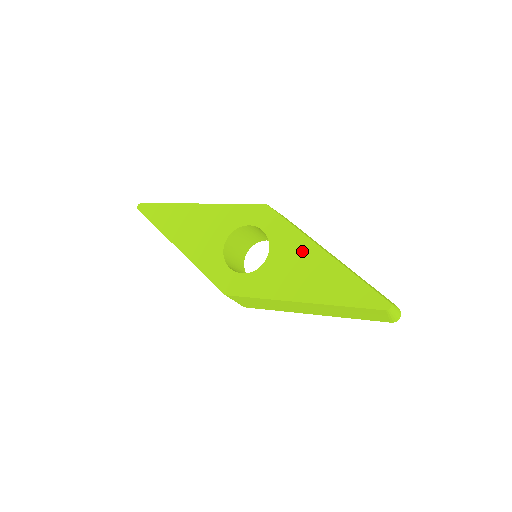
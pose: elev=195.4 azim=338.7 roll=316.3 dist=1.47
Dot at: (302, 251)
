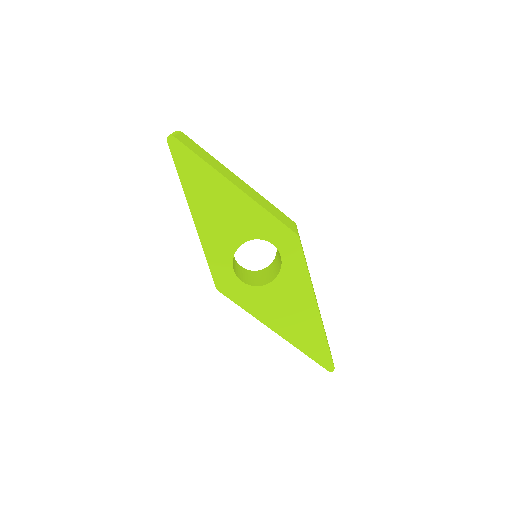
Dot at: (301, 296)
